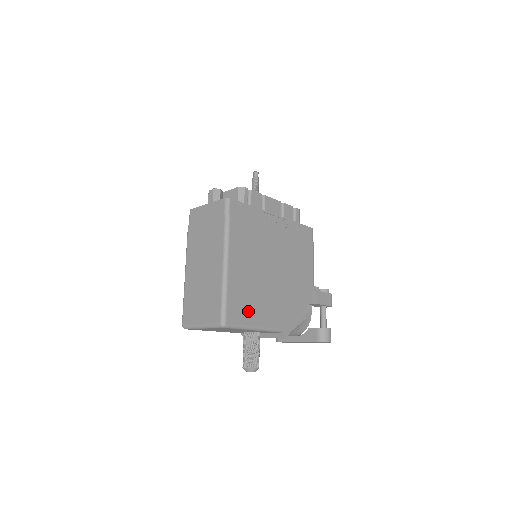
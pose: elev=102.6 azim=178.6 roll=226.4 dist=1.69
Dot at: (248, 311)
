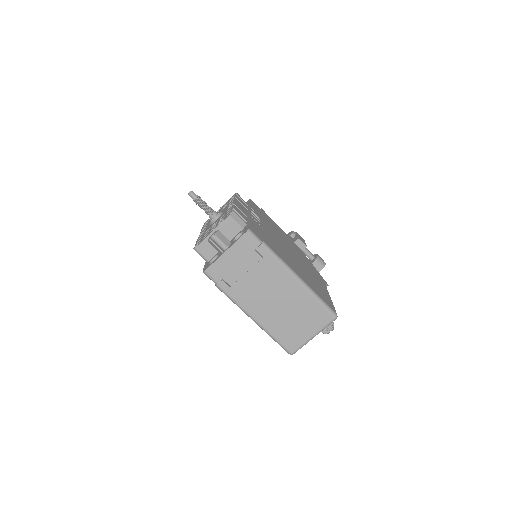
Dot at: (323, 293)
